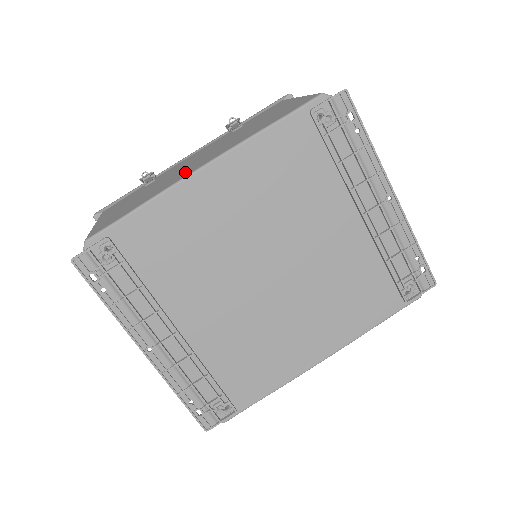
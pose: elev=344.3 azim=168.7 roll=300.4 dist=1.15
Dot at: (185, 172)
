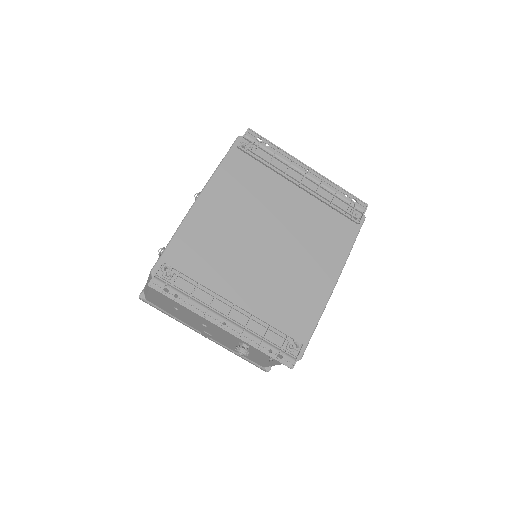
Dot at: occluded
